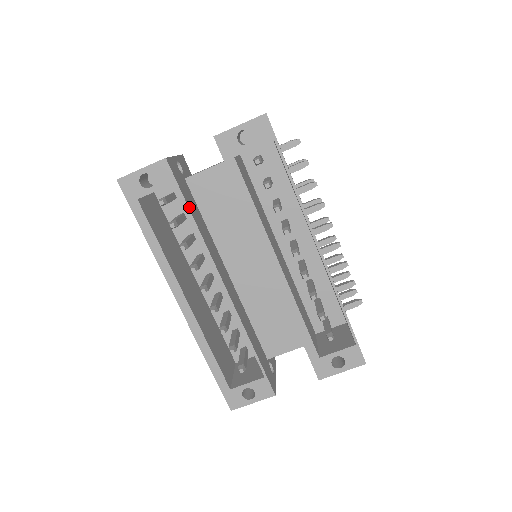
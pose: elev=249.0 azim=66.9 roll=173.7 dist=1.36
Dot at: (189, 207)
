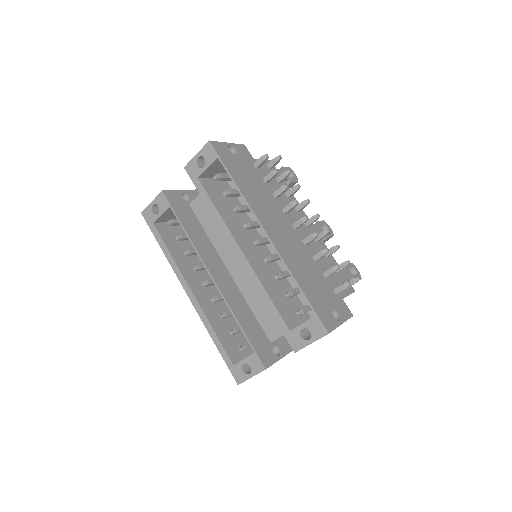
Dot at: (182, 222)
